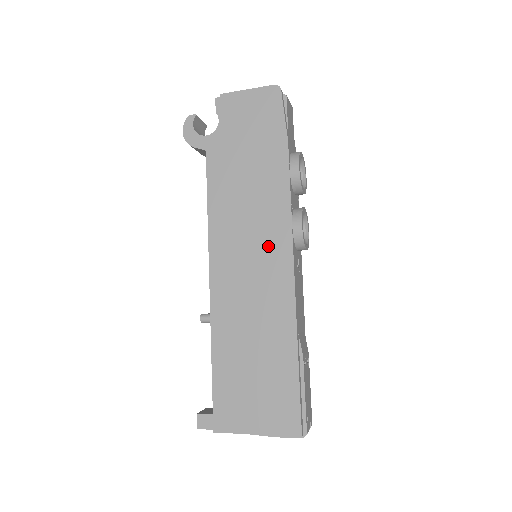
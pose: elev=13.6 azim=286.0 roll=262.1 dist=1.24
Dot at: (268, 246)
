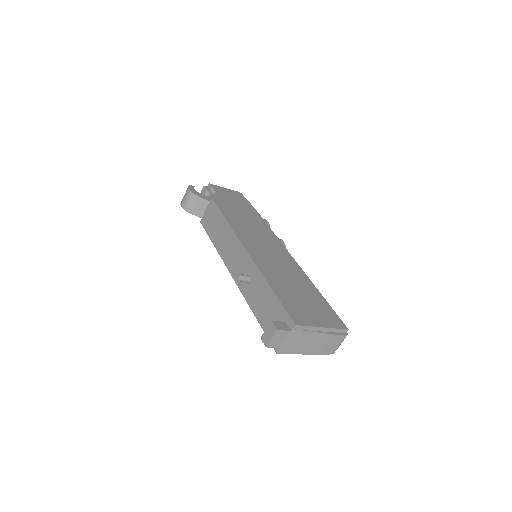
Dot at: (271, 243)
